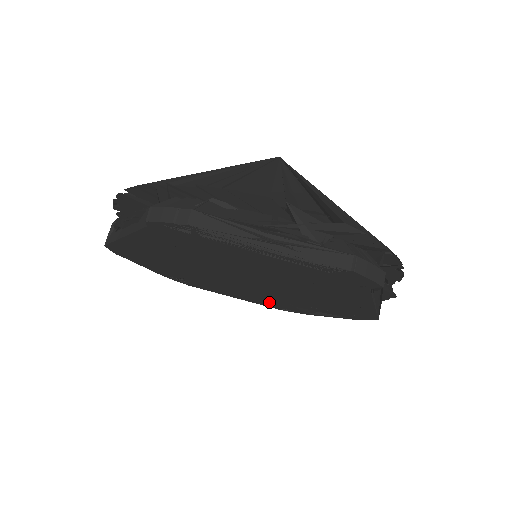
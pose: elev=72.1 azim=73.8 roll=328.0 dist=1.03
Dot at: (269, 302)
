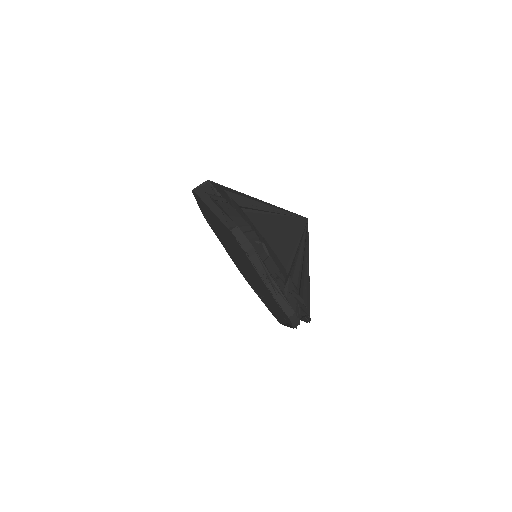
Dot at: (240, 269)
